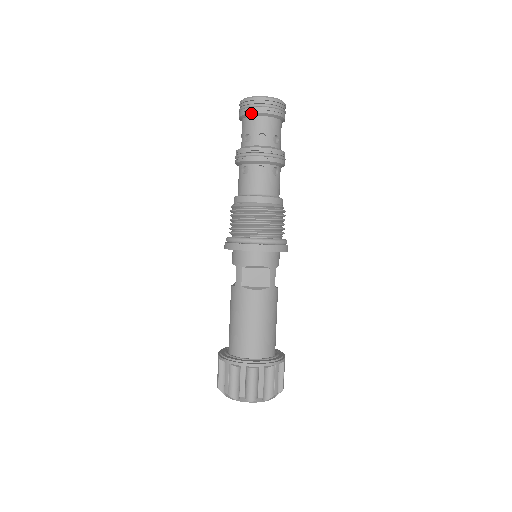
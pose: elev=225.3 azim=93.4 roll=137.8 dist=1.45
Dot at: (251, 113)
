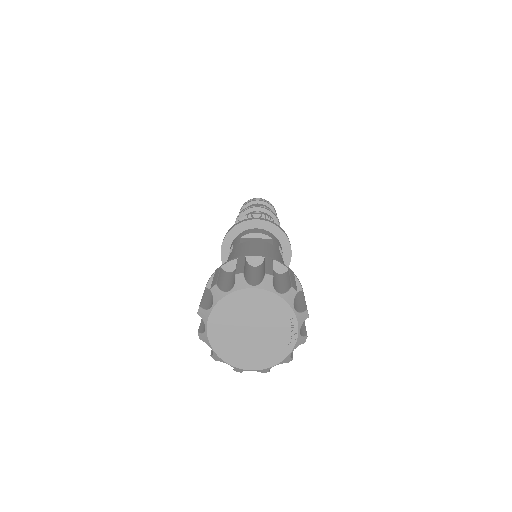
Dot at: (248, 203)
